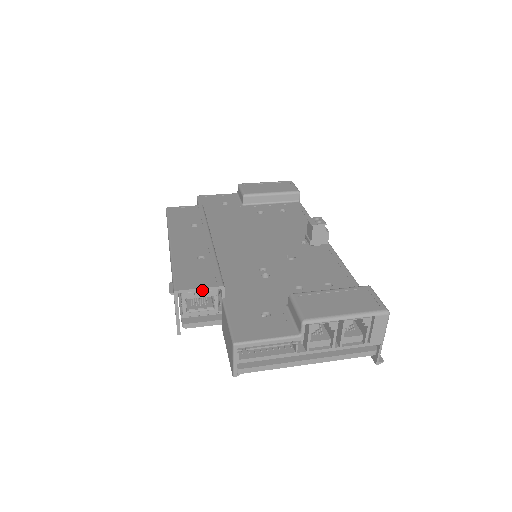
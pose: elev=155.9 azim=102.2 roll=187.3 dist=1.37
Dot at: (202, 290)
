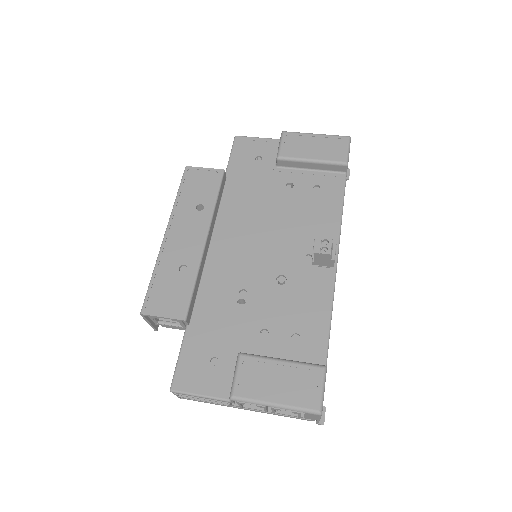
Dot at: (165, 318)
